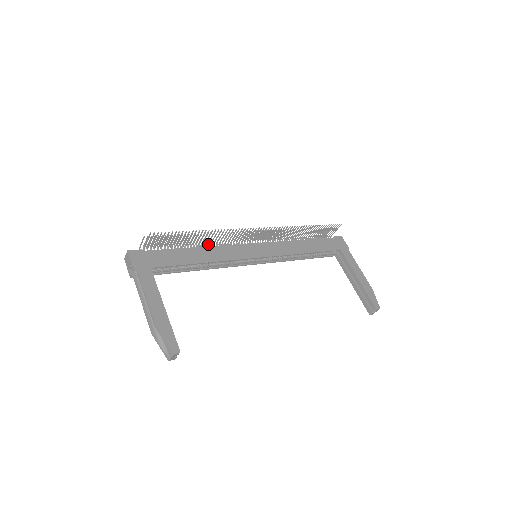
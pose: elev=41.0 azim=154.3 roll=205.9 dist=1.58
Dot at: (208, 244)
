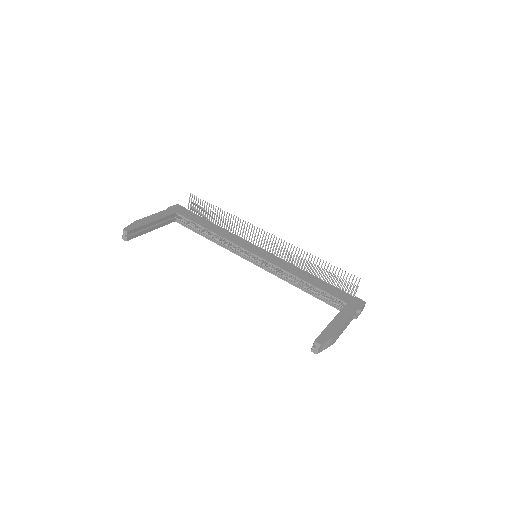
Dot at: occluded
